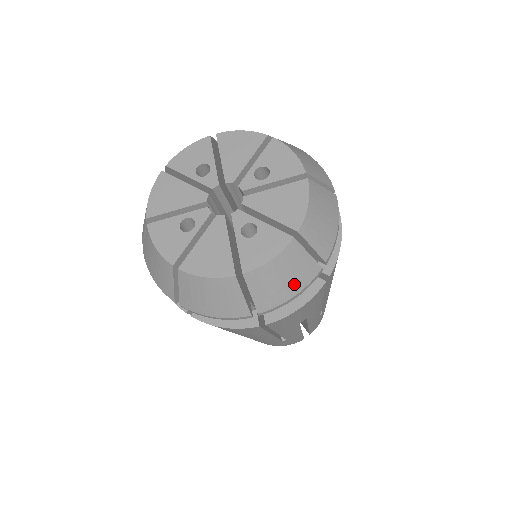
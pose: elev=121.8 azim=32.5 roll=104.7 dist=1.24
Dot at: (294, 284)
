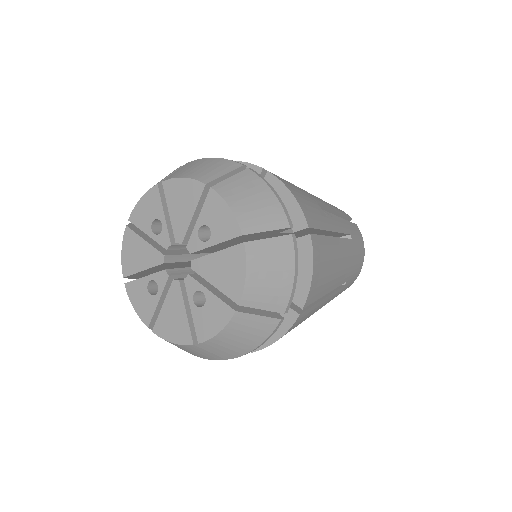
Dot at: (254, 339)
